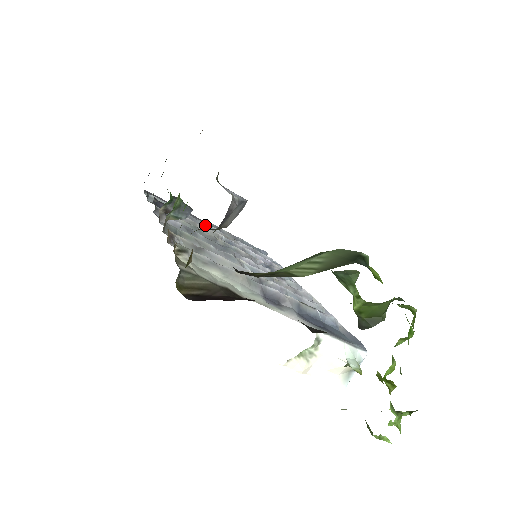
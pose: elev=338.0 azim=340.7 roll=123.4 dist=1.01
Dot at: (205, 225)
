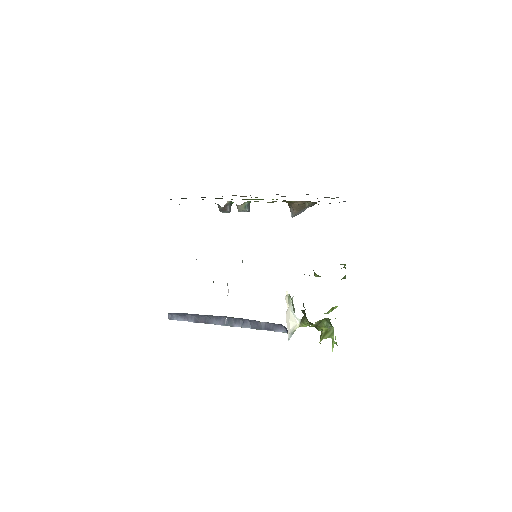
Dot at: occluded
